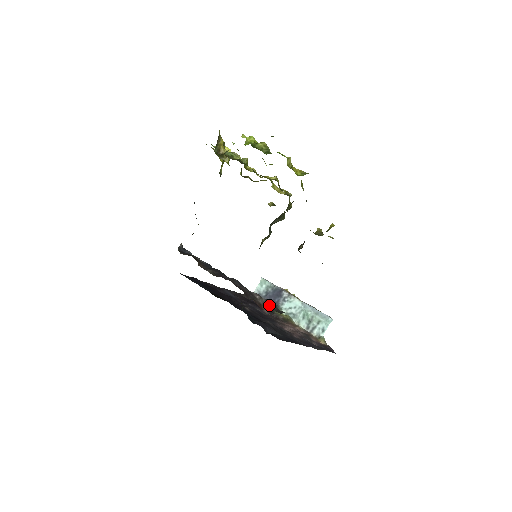
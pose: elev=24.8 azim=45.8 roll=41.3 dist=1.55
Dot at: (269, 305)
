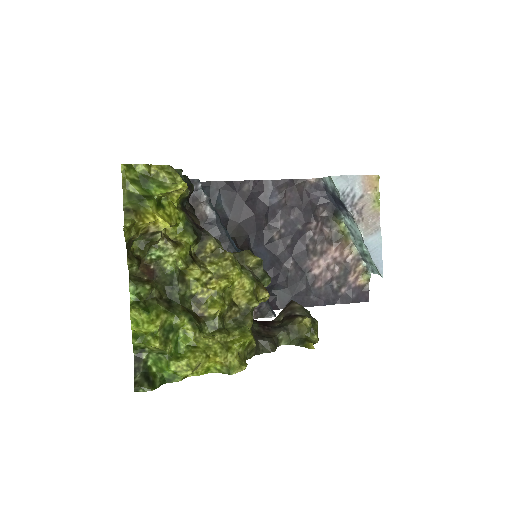
Dot at: occluded
